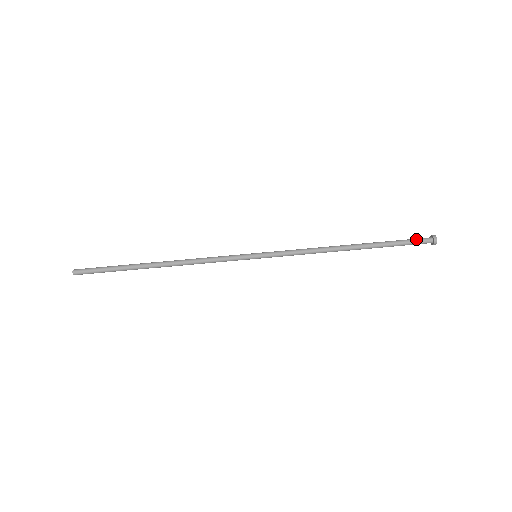
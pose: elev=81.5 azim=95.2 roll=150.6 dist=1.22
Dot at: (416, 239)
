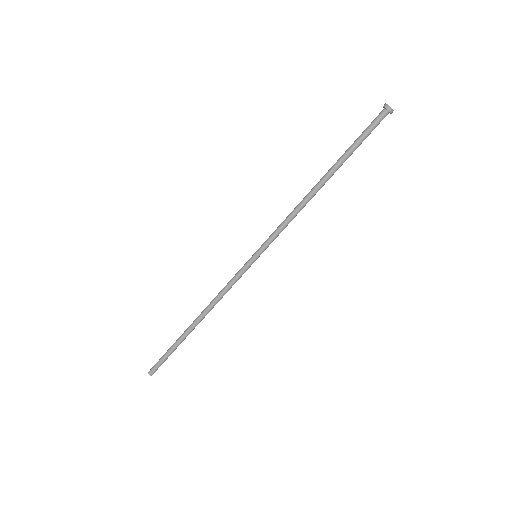
Dot at: occluded
